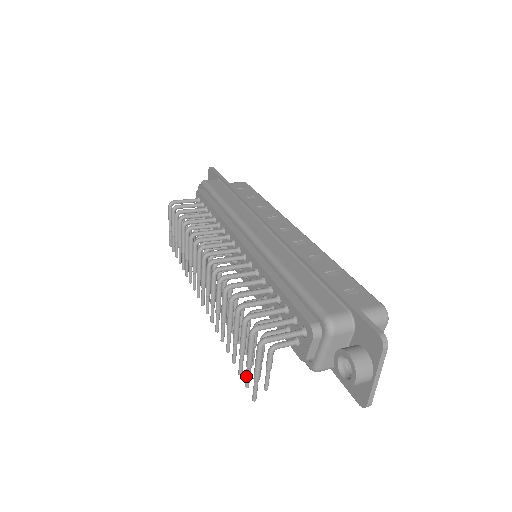
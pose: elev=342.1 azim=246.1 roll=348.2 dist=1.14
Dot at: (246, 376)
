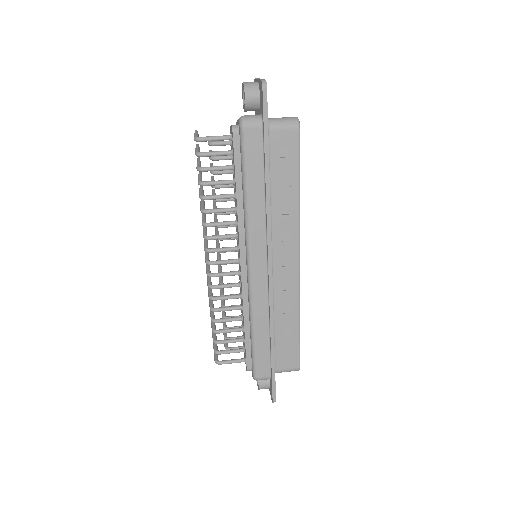
Dot at: occluded
